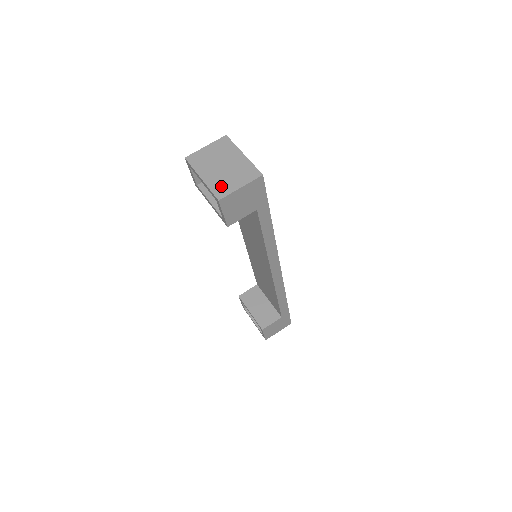
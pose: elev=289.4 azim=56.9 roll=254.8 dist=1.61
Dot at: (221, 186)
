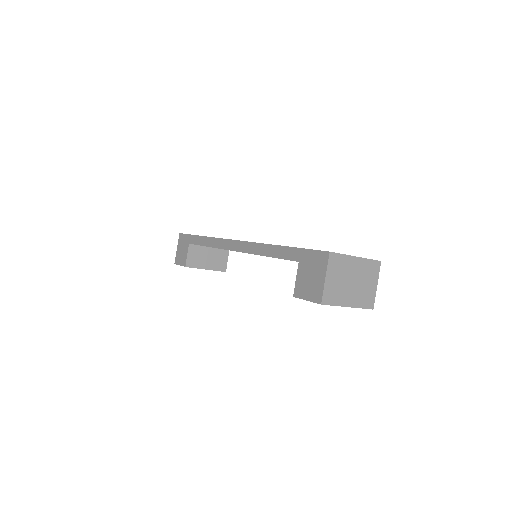
Dot at: (366, 298)
